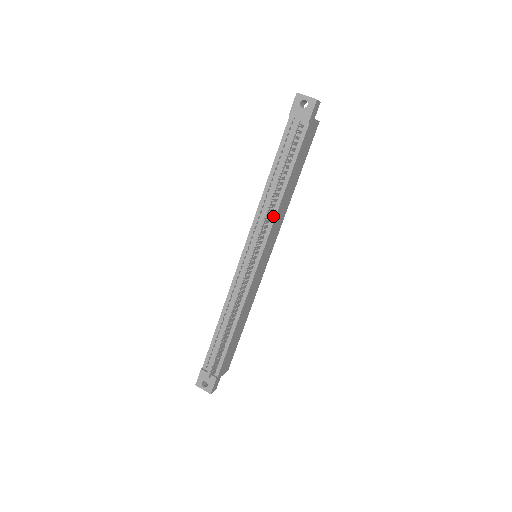
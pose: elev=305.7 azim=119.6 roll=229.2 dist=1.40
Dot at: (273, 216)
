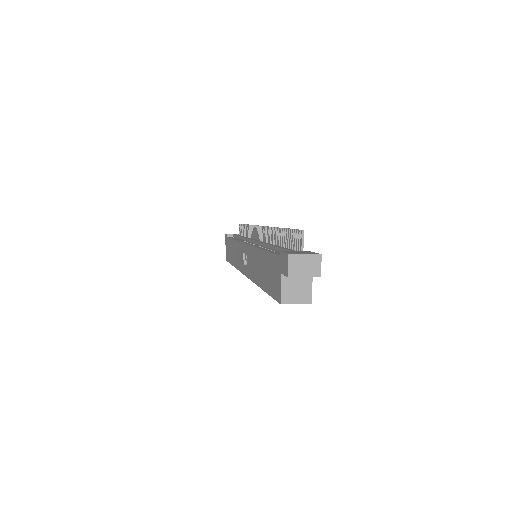
Dot at: occluded
